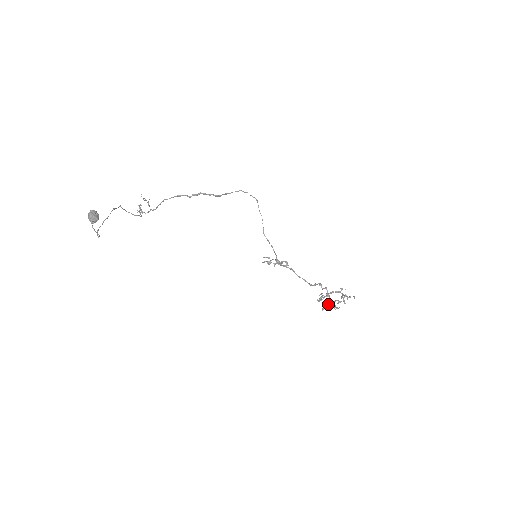
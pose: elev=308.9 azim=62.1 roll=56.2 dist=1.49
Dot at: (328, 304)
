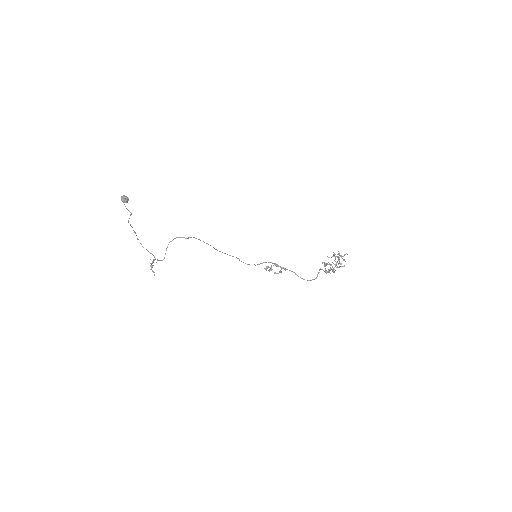
Dot at: occluded
